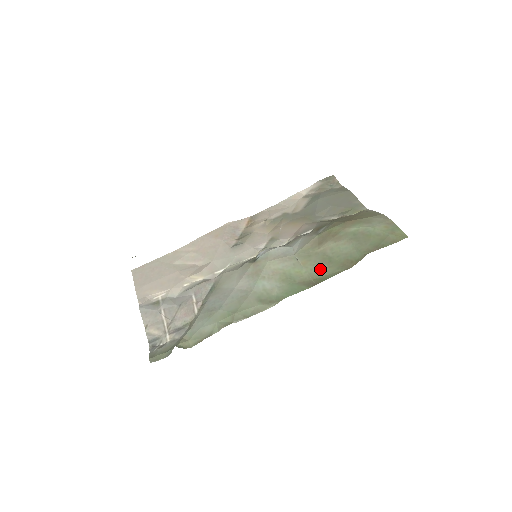
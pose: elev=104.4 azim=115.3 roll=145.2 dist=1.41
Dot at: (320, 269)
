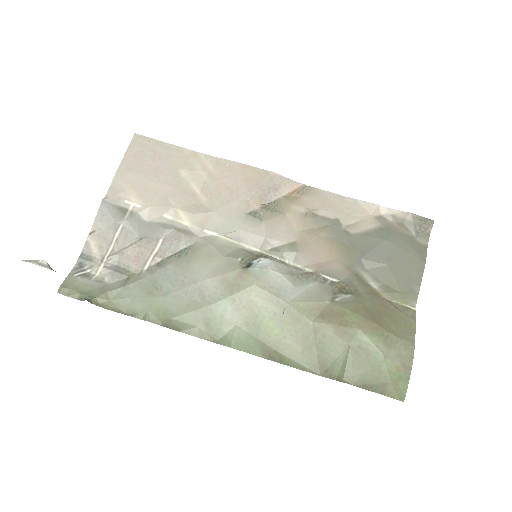
Dot at: (292, 346)
